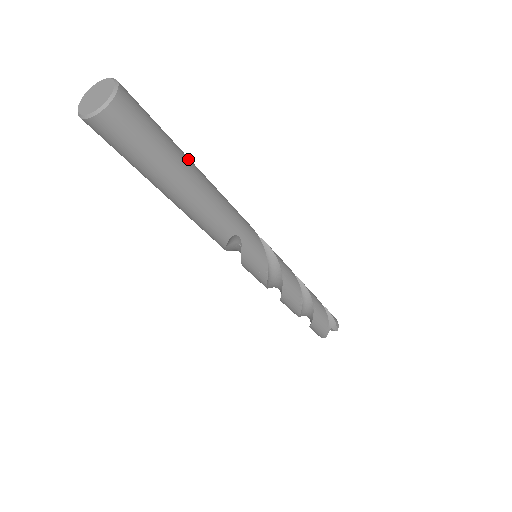
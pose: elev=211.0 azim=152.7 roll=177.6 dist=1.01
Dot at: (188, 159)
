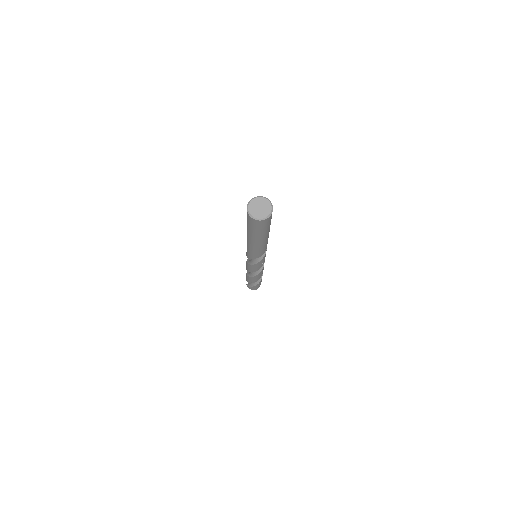
Dot at: occluded
